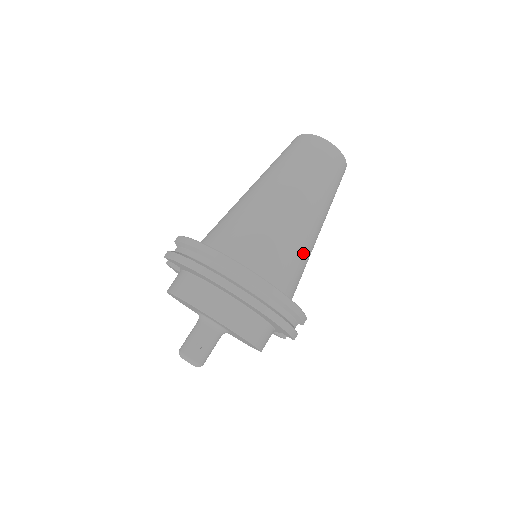
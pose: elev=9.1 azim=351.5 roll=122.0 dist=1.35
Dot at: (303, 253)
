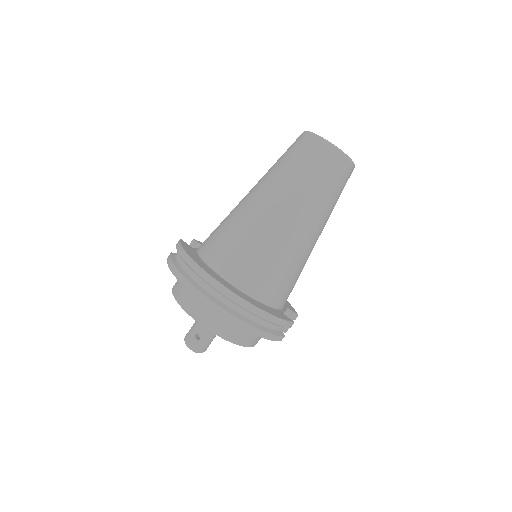
Dot at: (291, 261)
